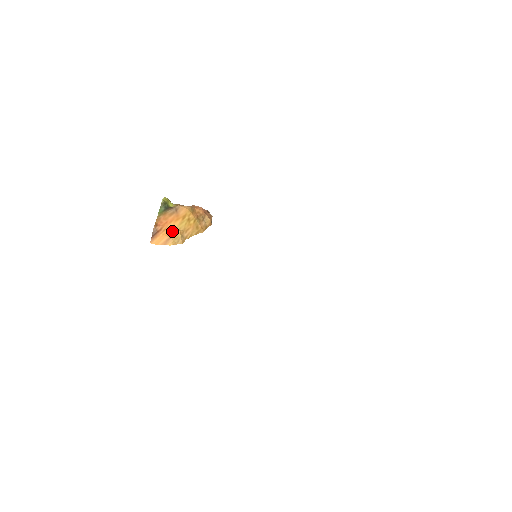
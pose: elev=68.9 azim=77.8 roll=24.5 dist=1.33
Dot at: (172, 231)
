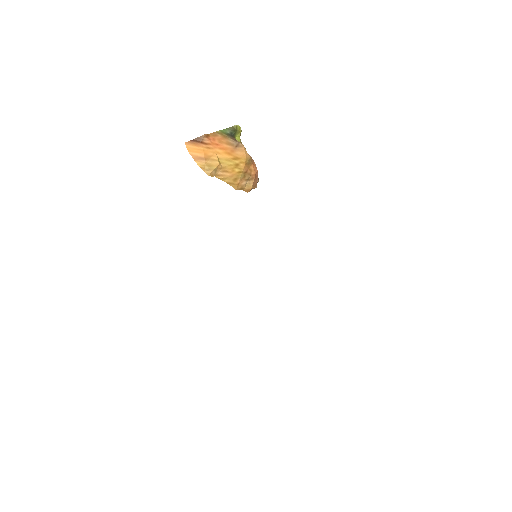
Dot at: (213, 156)
